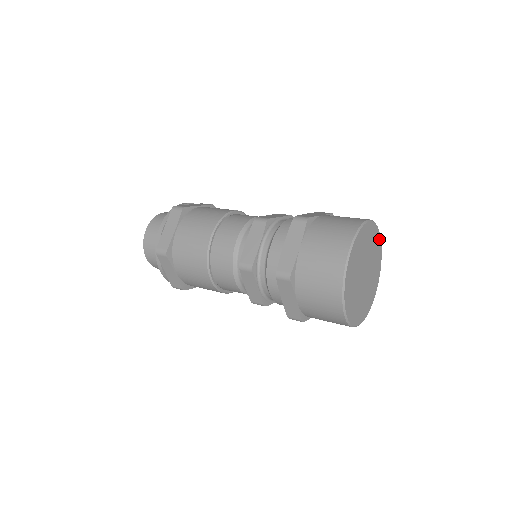
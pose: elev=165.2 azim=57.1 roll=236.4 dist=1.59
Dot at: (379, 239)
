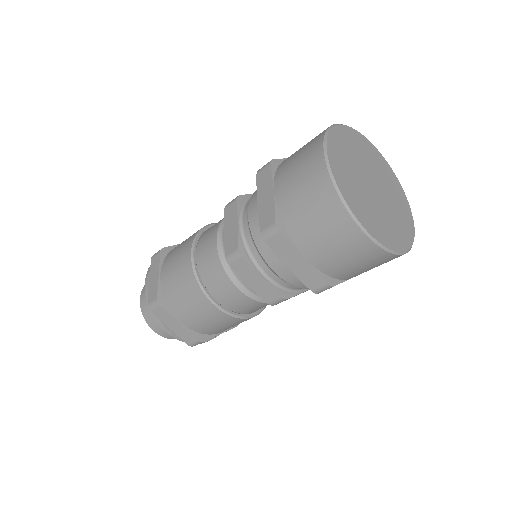
Dot at: (376, 151)
